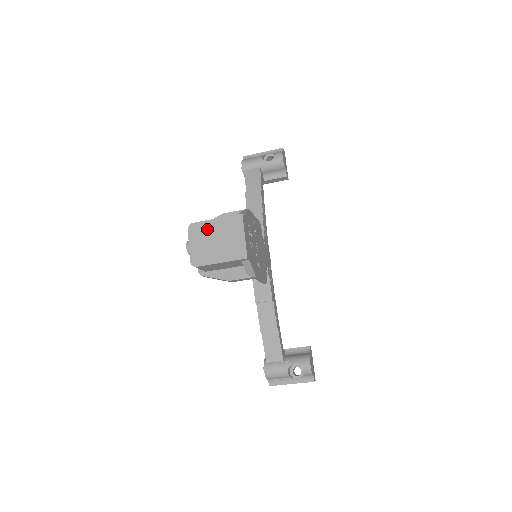
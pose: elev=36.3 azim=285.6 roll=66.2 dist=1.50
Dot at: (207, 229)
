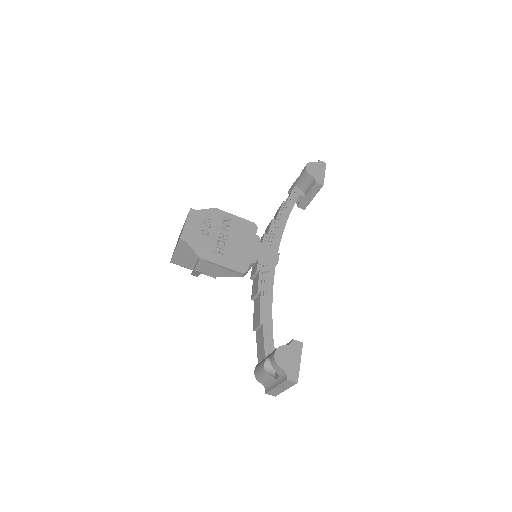
Dot at: occluded
